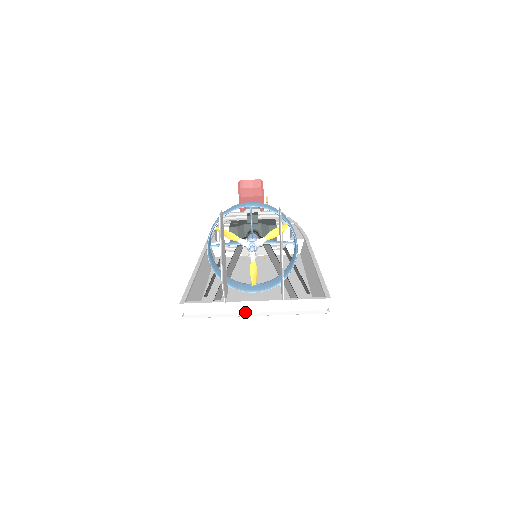
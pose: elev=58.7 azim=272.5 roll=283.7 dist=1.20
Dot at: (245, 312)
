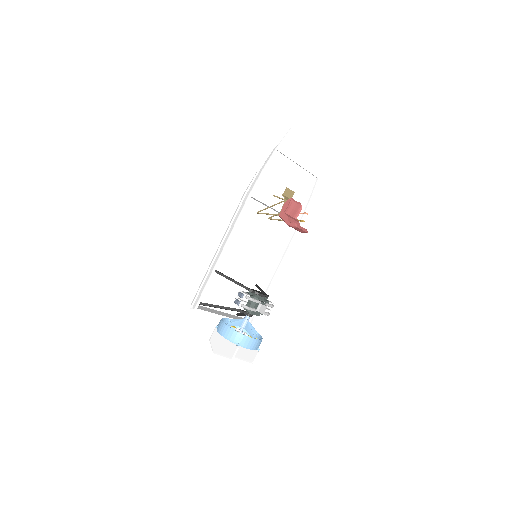
Dot at: occluded
